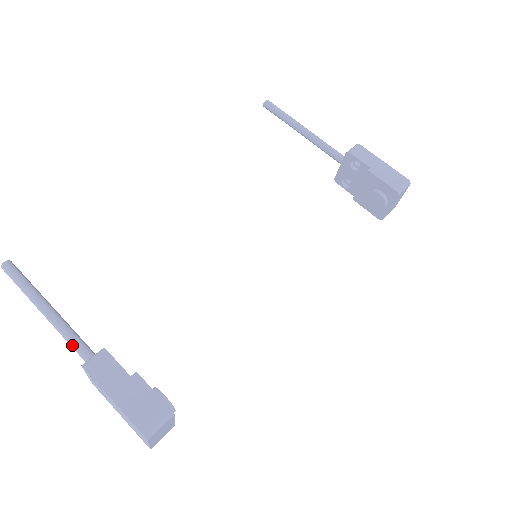
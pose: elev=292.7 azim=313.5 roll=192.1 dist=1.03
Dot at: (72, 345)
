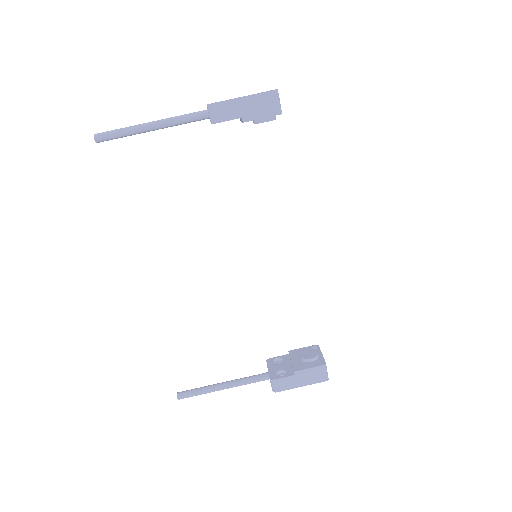
Dot at: occluded
